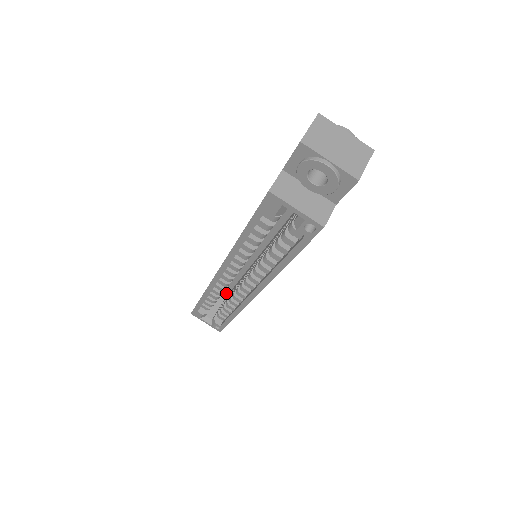
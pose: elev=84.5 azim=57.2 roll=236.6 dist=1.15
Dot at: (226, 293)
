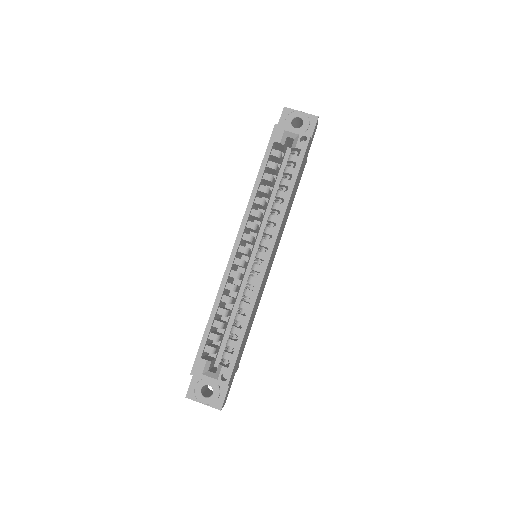
Dot at: occluded
